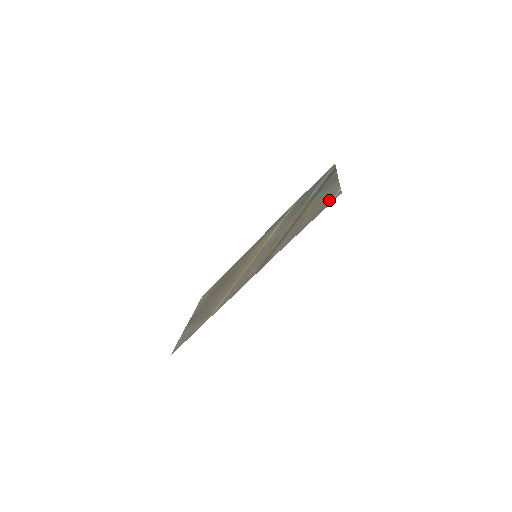
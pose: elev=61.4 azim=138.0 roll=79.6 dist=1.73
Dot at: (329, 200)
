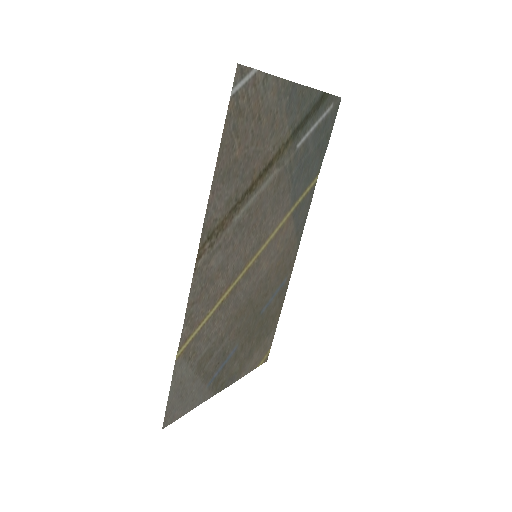
Dot at: (245, 94)
